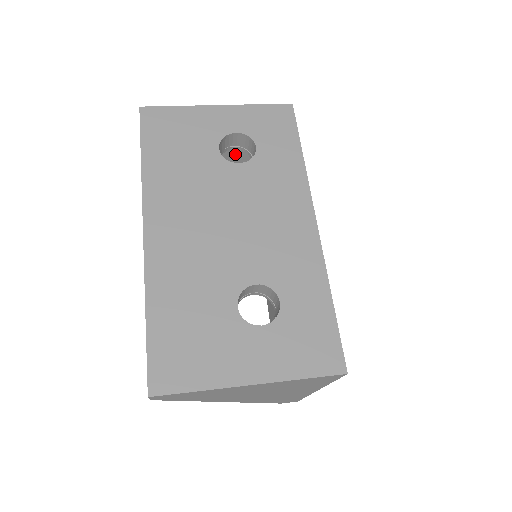
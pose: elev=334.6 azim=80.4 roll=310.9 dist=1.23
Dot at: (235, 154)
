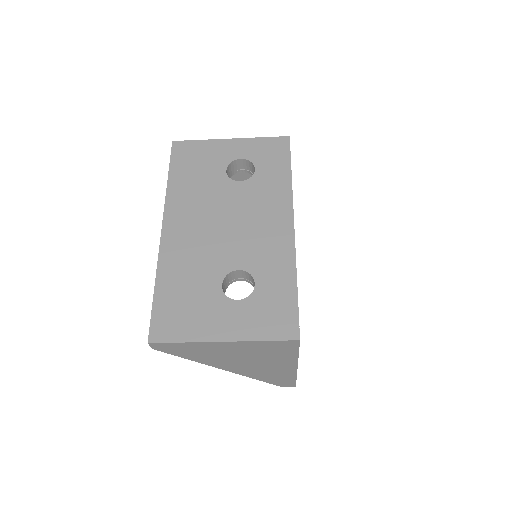
Dot at: (248, 177)
